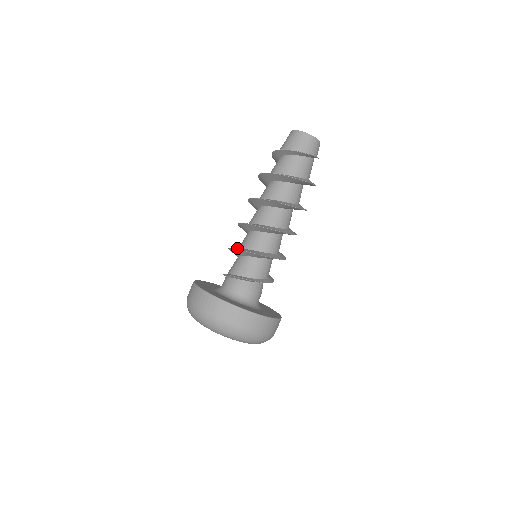
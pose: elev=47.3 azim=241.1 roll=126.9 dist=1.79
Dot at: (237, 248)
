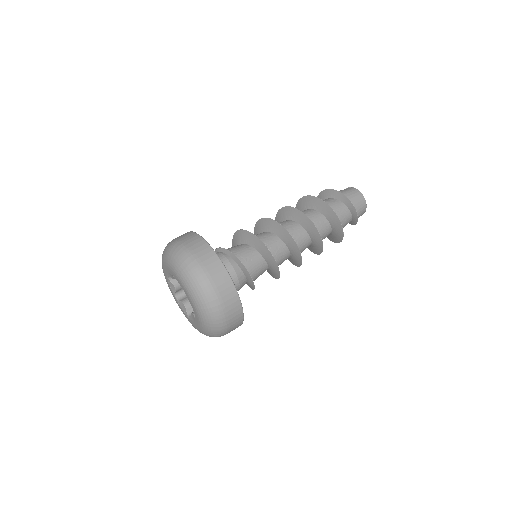
Dot at: (257, 237)
